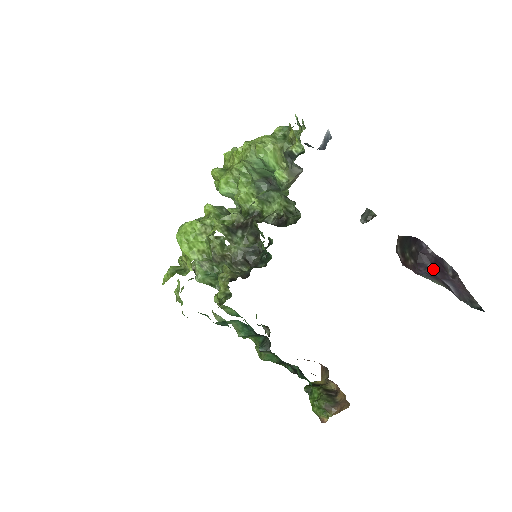
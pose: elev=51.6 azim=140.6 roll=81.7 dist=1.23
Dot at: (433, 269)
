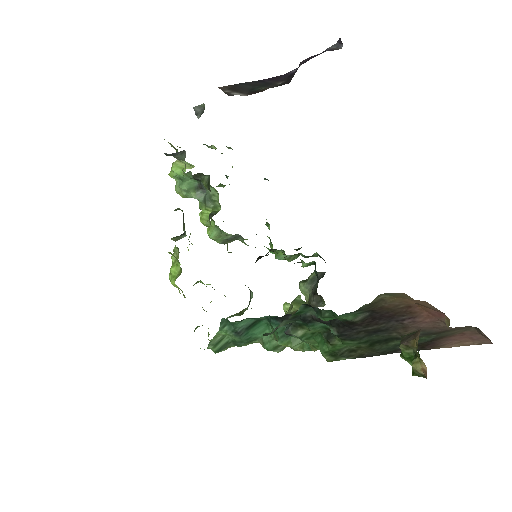
Dot at: occluded
